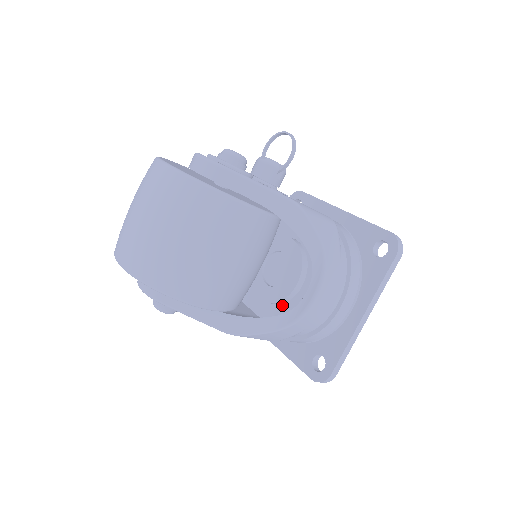
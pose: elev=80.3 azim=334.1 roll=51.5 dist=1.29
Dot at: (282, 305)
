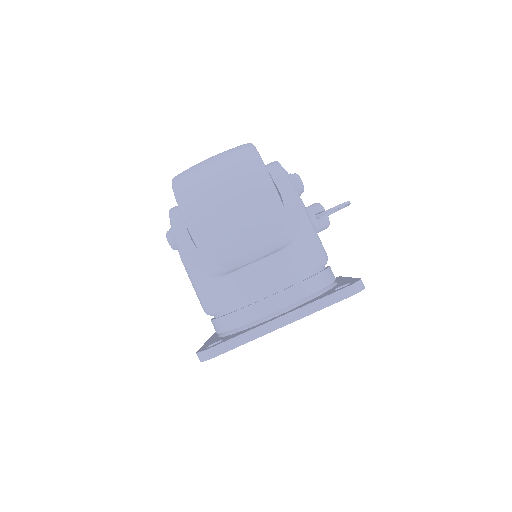
Dot at: occluded
